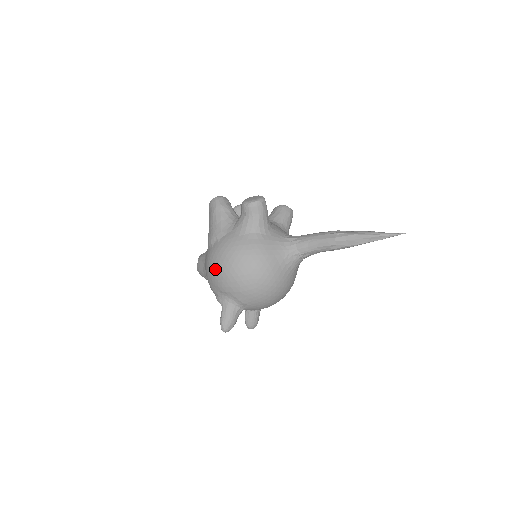
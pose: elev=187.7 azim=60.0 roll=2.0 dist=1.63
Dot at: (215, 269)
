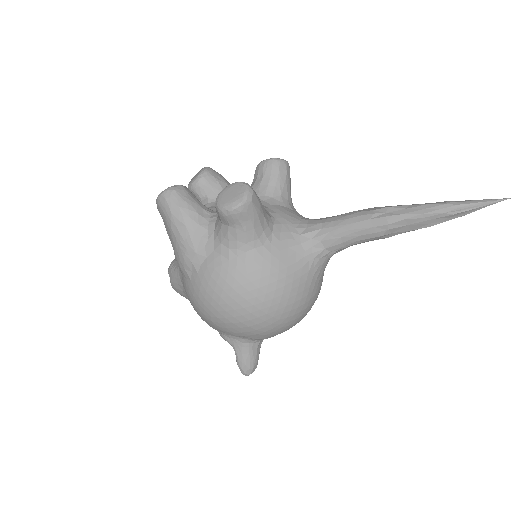
Dot at: (208, 314)
